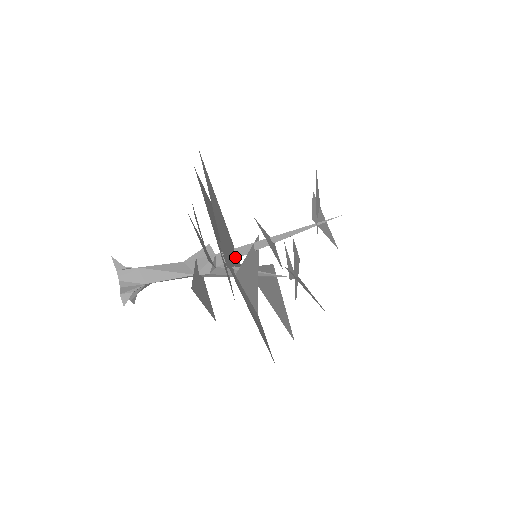
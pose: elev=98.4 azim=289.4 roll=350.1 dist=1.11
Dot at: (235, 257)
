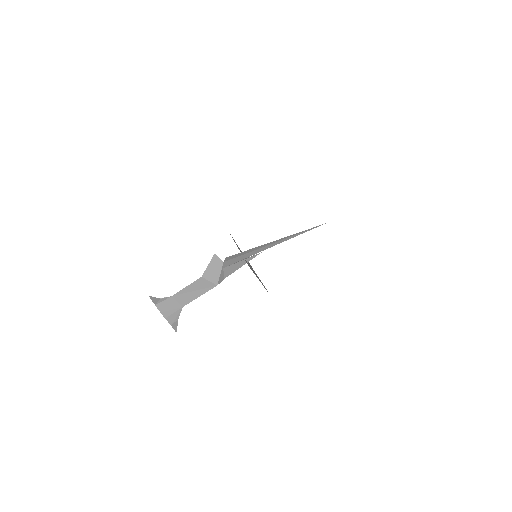
Dot at: occluded
